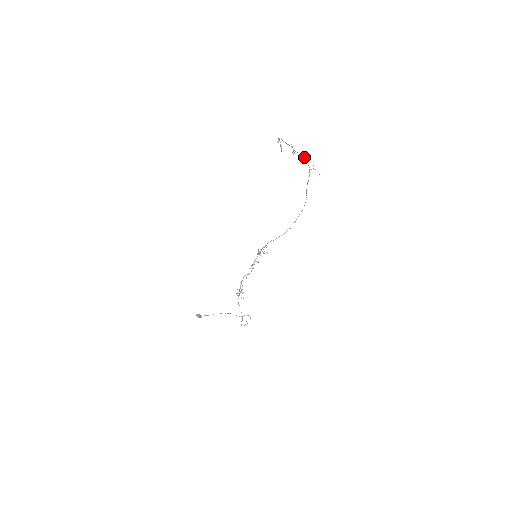
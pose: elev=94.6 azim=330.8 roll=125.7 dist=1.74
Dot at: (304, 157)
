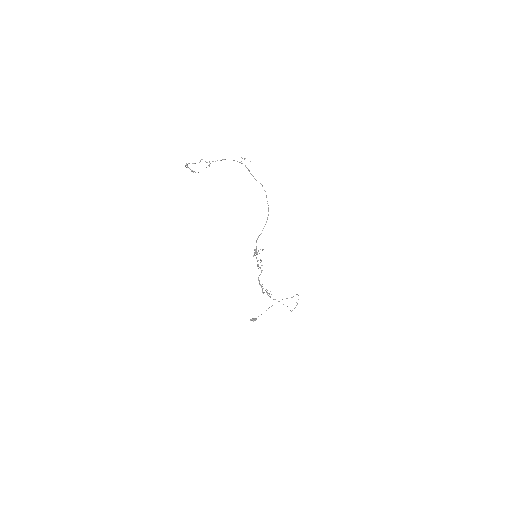
Dot at: (223, 159)
